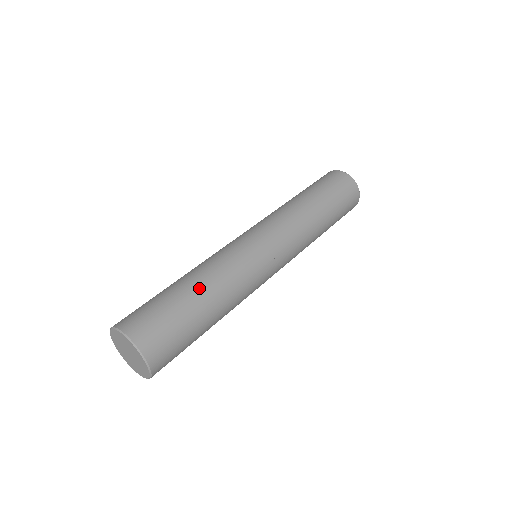
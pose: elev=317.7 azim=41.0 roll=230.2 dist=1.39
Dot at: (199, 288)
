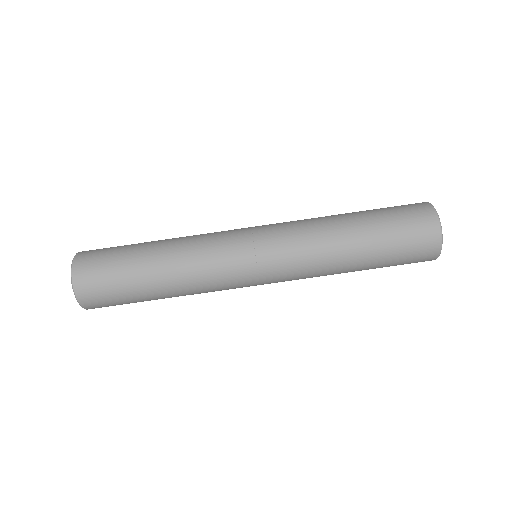
Dot at: (156, 266)
